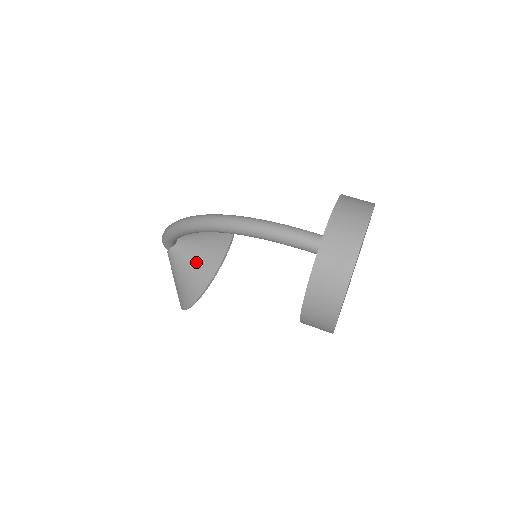
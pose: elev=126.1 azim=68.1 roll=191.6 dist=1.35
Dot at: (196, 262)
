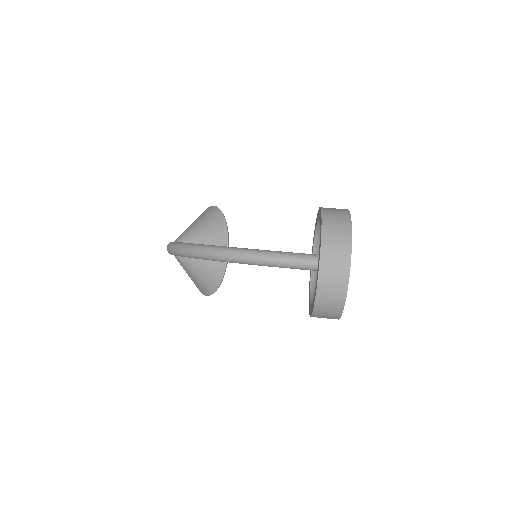
Dot at: (204, 264)
